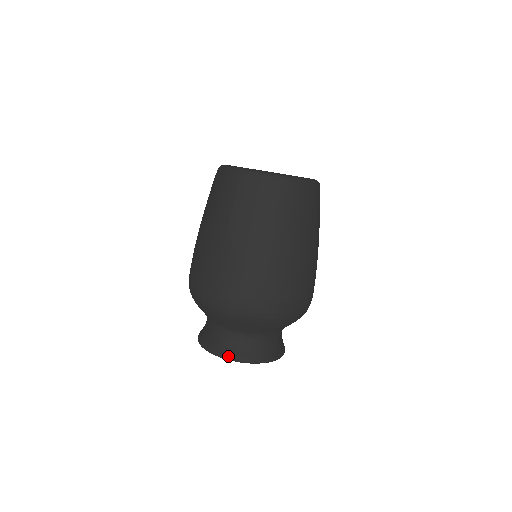
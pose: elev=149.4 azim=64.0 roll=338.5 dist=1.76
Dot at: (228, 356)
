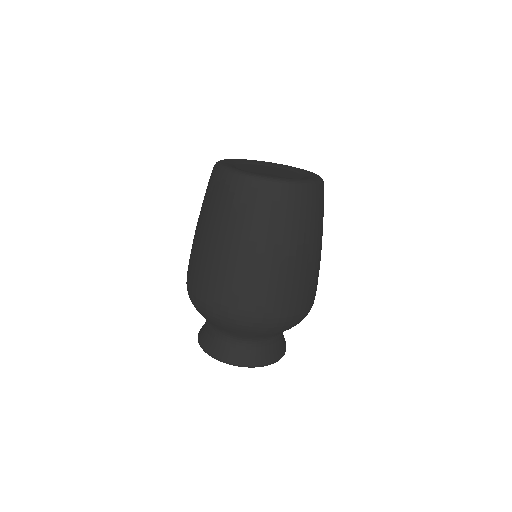
Dot at: (240, 363)
